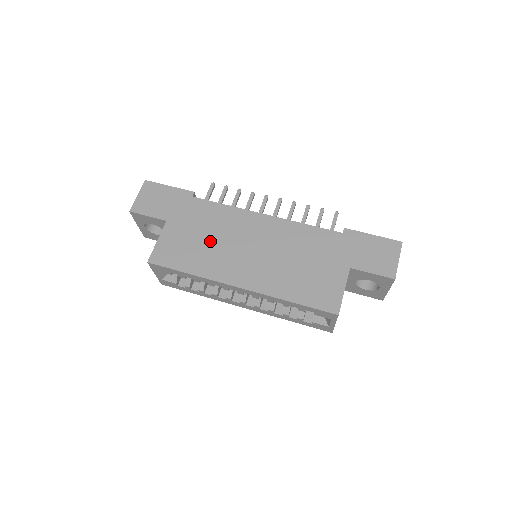
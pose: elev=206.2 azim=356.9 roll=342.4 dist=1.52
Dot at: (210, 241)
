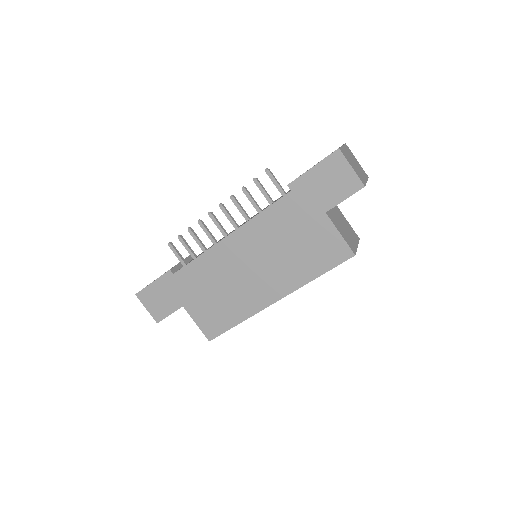
Dot at: (222, 292)
